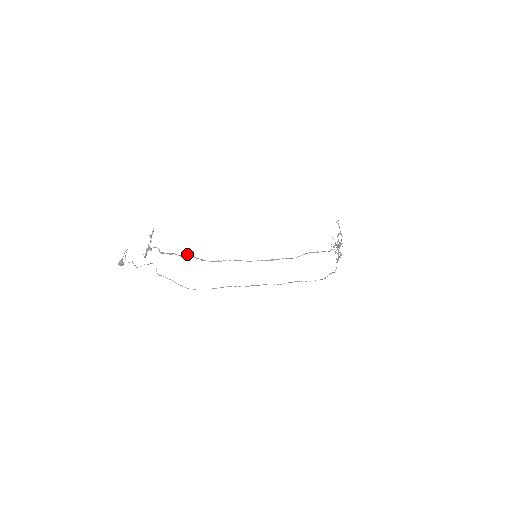
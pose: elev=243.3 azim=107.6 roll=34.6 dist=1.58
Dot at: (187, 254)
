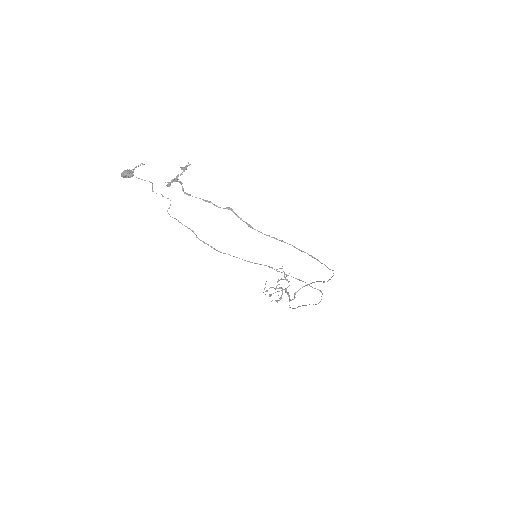
Dot at: occluded
